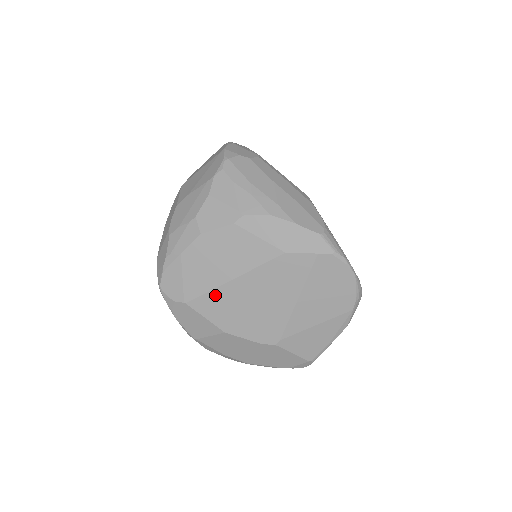
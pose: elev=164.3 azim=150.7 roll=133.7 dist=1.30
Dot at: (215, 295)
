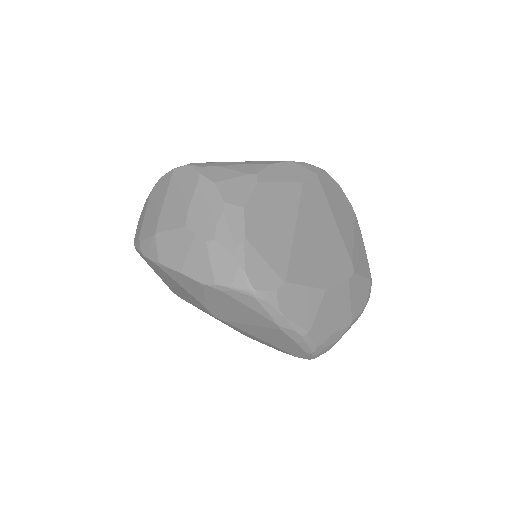
Dot at: (296, 255)
